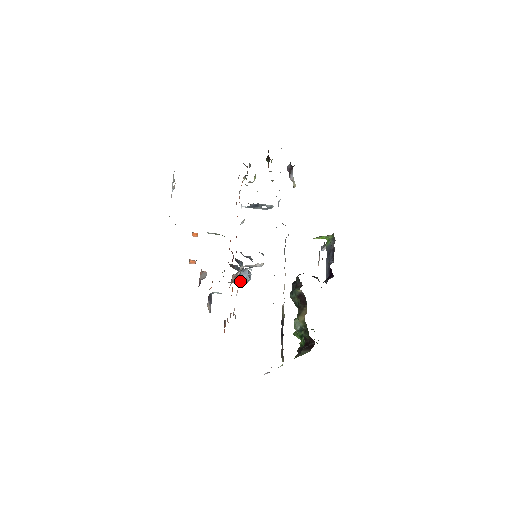
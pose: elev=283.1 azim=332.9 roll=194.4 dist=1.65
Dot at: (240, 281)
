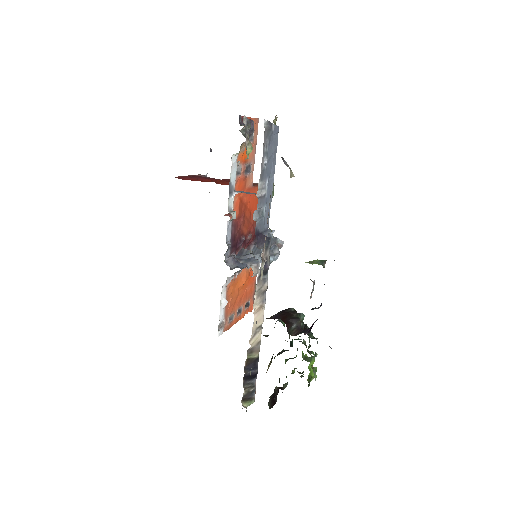
Dot at: occluded
